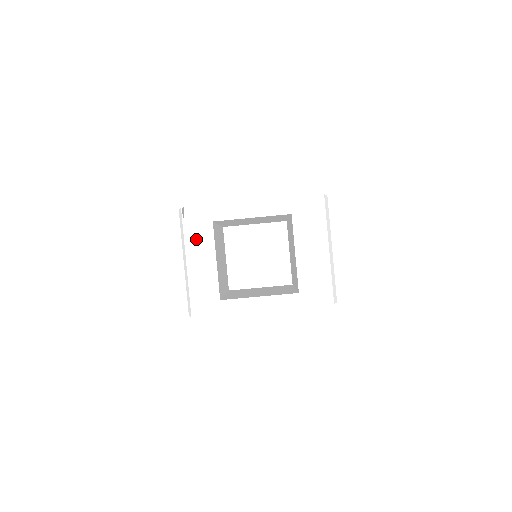
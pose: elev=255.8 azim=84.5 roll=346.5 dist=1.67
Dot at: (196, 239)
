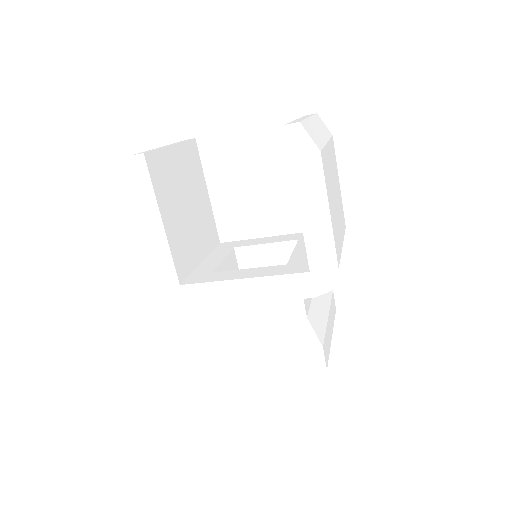
Dot at: occluded
